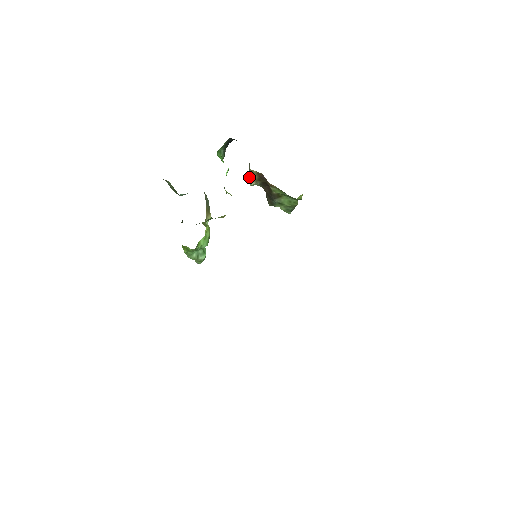
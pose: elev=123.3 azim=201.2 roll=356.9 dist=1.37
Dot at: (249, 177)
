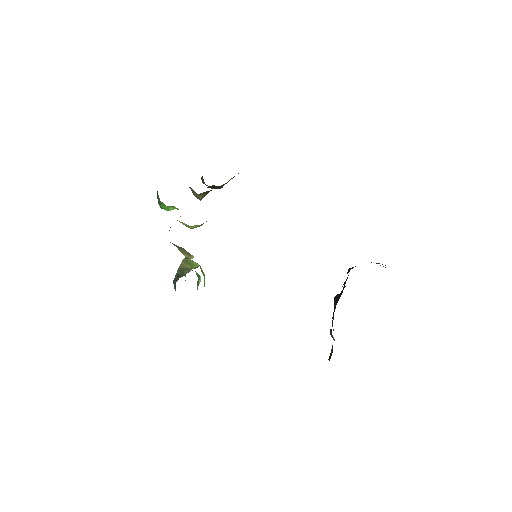
Dot at: (195, 196)
